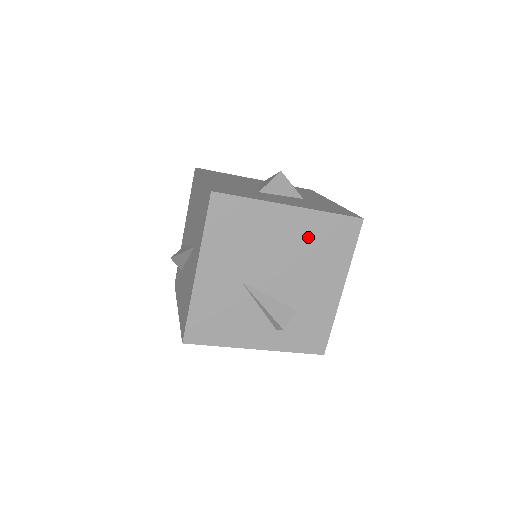
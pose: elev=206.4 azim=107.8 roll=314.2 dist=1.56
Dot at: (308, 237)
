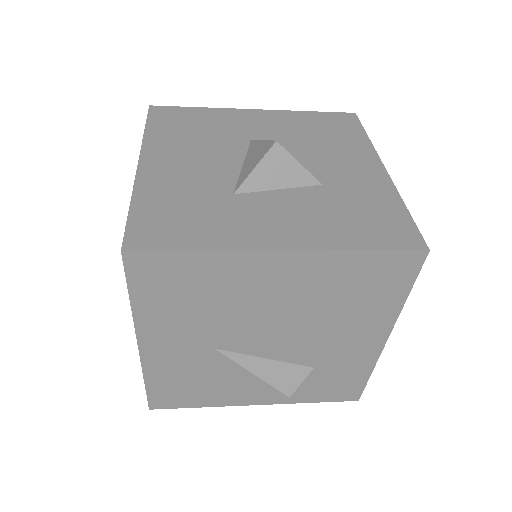
Dot at: (320, 287)
